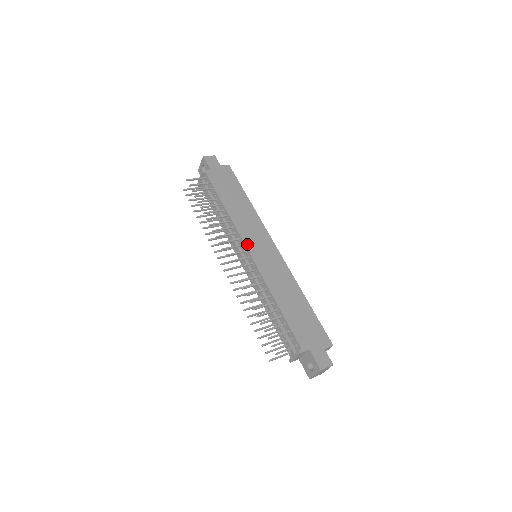
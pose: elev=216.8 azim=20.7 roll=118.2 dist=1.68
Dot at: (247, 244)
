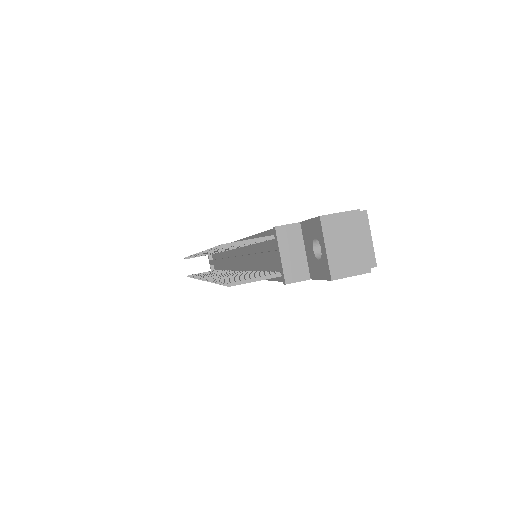
Dot at: occluded
